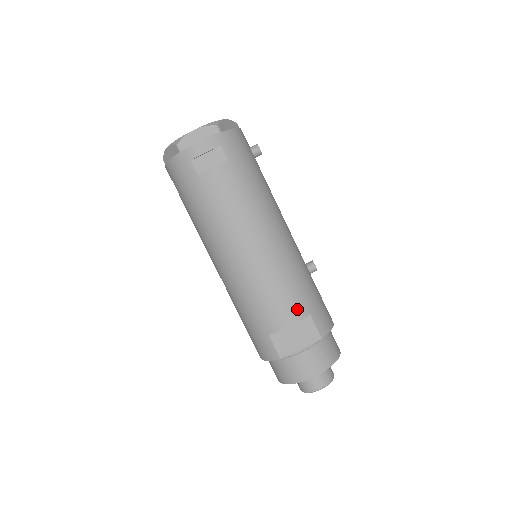
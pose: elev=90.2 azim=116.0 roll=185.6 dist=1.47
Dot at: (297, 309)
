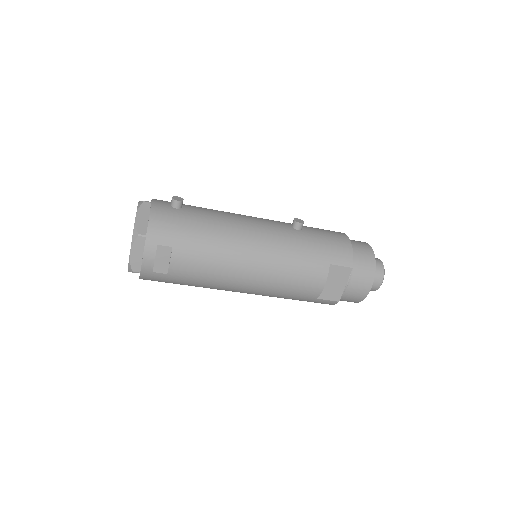
Dot at: (318, 272)
